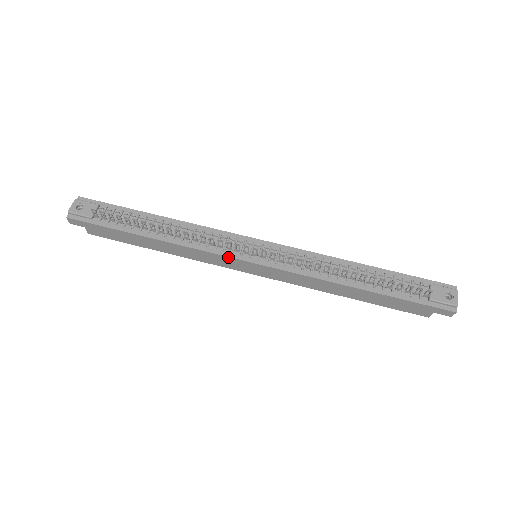
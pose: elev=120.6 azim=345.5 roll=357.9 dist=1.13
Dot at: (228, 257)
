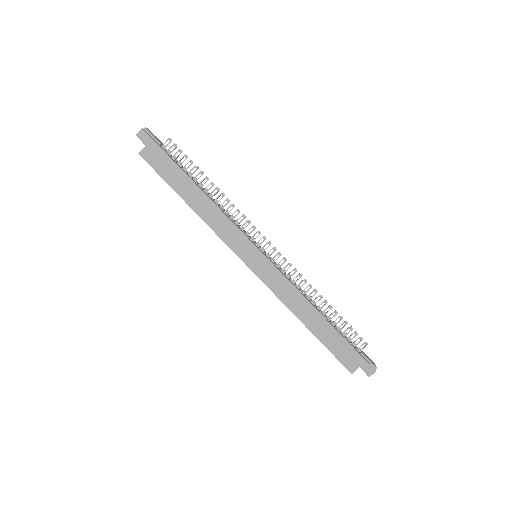
Dot at: (246, 237)
